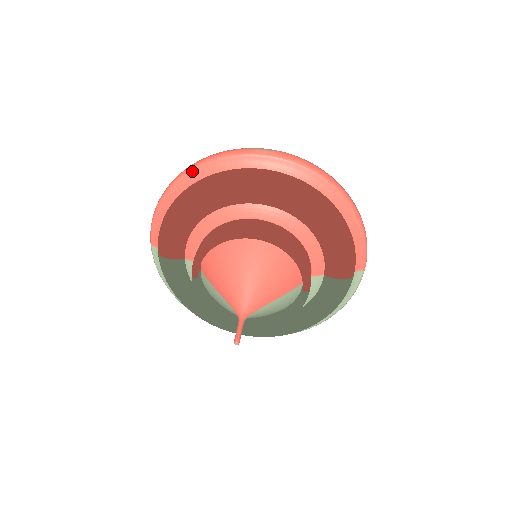
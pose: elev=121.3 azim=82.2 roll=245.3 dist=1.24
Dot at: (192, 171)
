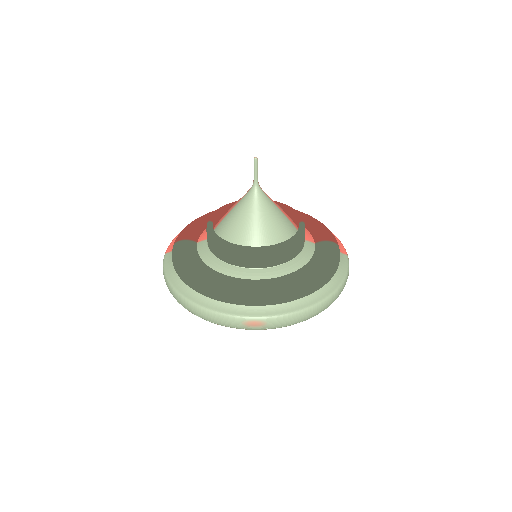
Dot at: occluded
